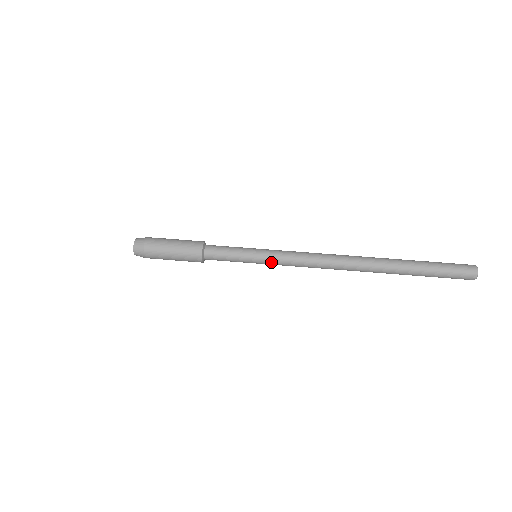
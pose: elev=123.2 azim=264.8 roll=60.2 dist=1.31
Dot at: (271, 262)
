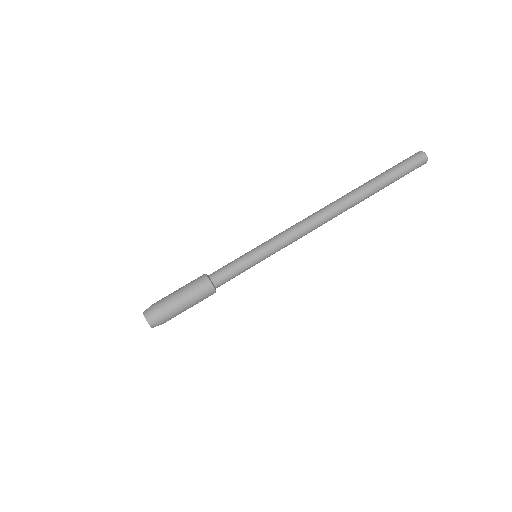
Dot at: occluded
